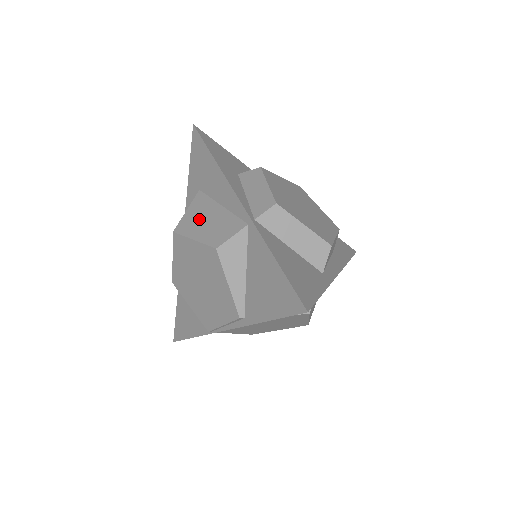
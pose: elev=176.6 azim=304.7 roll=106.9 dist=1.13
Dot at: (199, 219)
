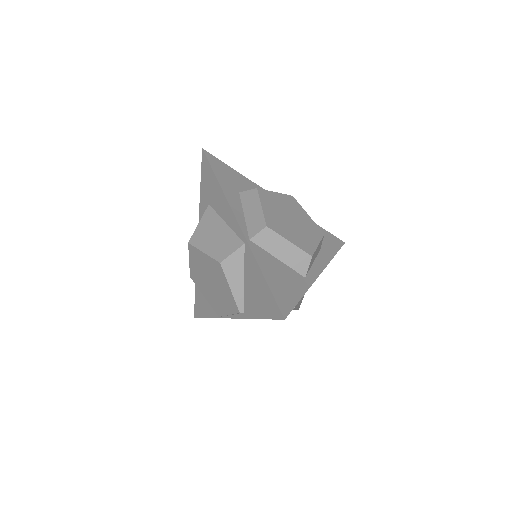
Dot at: (208, 233)
